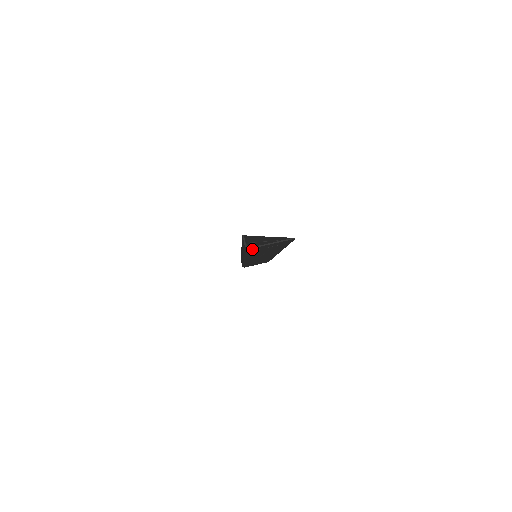
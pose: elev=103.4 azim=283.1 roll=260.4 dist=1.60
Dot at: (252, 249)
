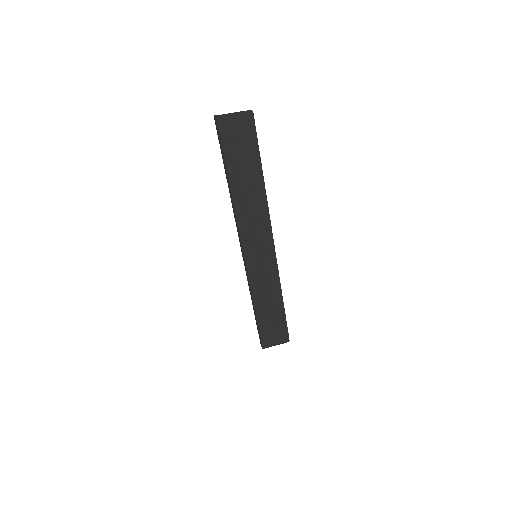
Dot at: (222, 127)
